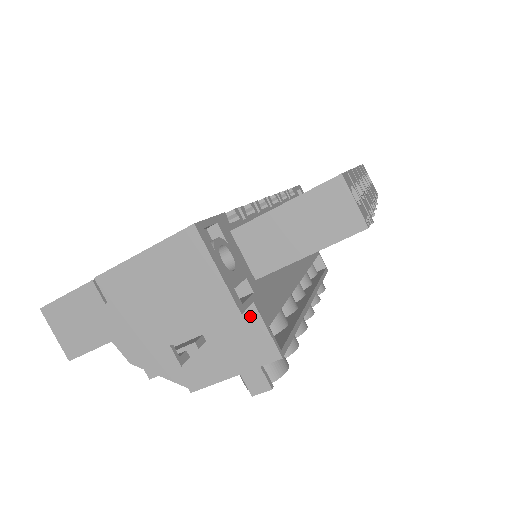
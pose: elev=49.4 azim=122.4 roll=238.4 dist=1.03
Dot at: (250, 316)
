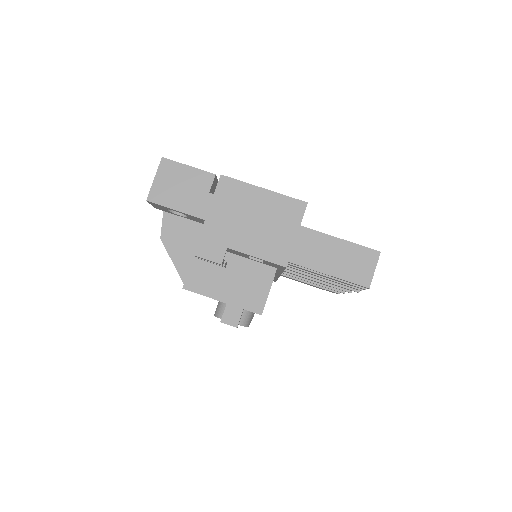
Dot at: (266, 277)
